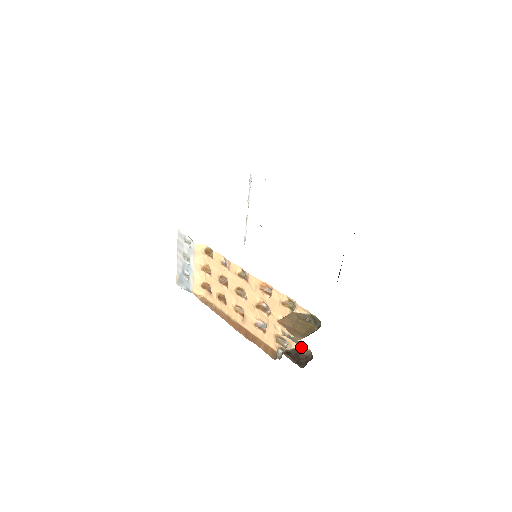
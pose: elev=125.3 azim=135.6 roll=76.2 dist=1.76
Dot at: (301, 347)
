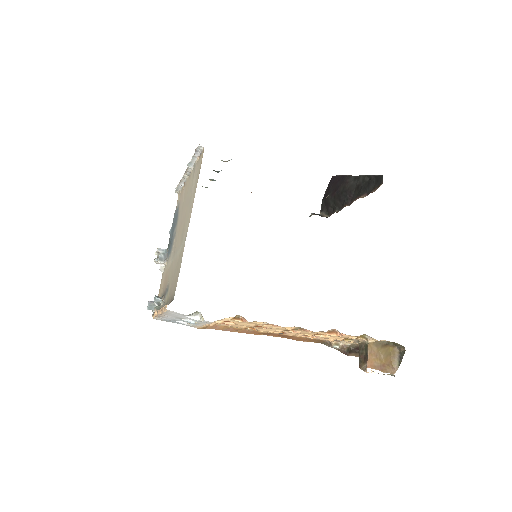
Dot at: occluded
